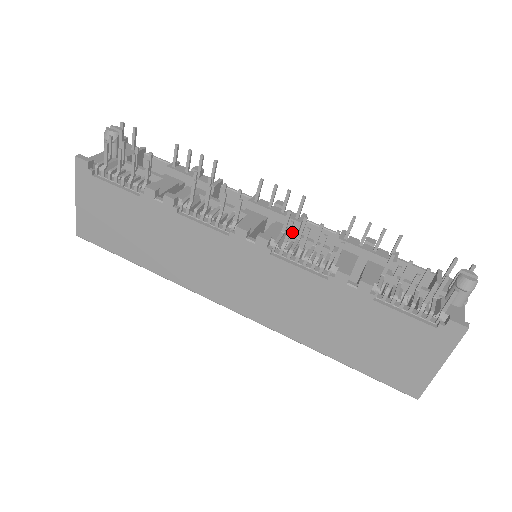
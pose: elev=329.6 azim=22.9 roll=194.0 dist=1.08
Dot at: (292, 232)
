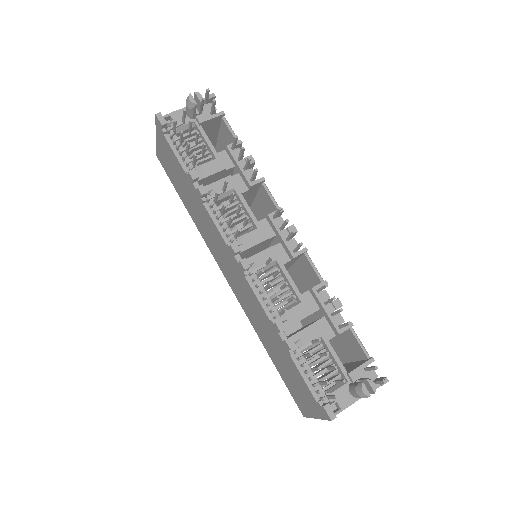
Dot at: (280, 263)
